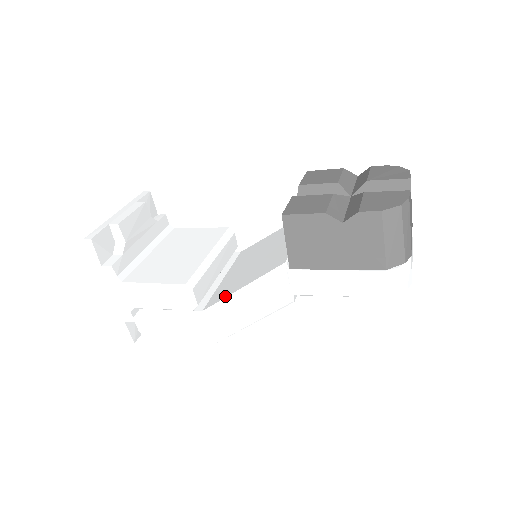
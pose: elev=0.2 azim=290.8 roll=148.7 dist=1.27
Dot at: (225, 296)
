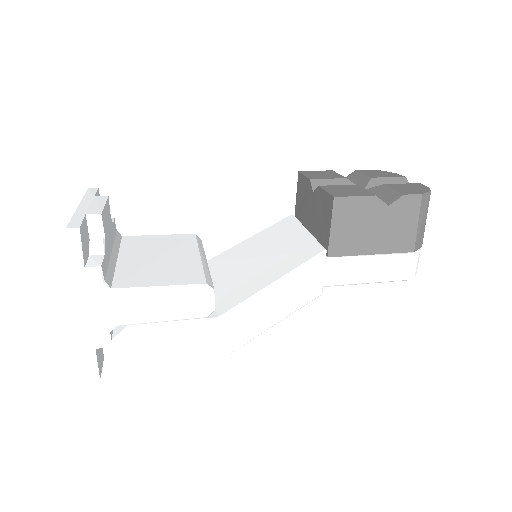
Dot at: (248, 295)
